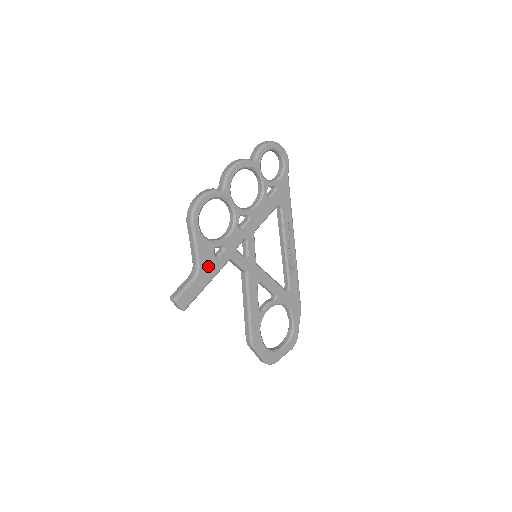
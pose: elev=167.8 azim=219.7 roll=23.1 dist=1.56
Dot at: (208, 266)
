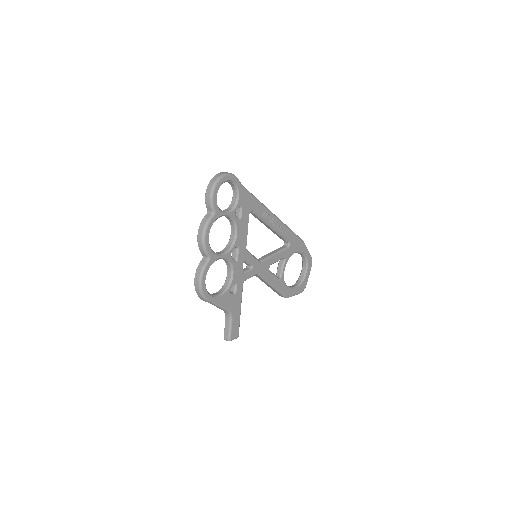
Dot at: (234, 304)
